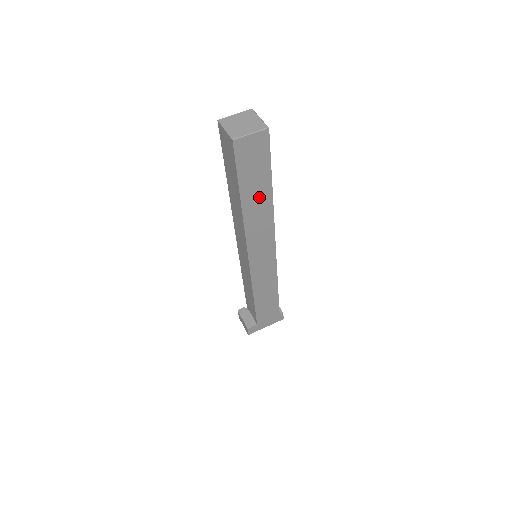
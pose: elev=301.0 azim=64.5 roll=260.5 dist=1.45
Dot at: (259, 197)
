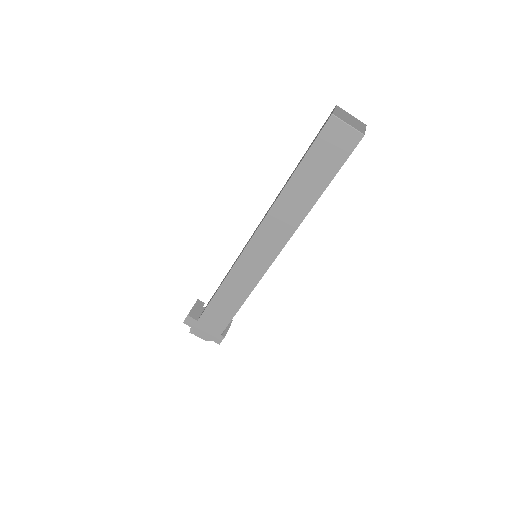
Dot at: (306, 191)
